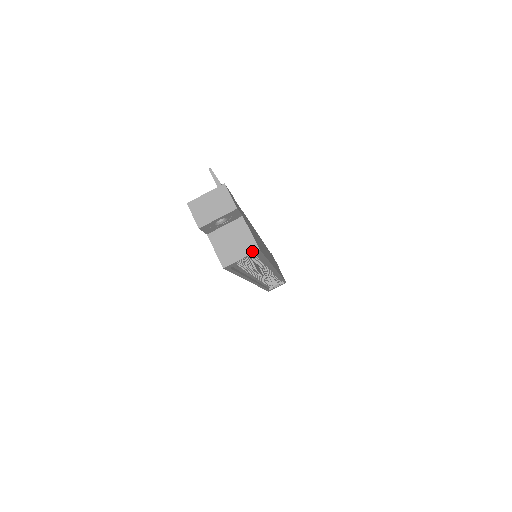
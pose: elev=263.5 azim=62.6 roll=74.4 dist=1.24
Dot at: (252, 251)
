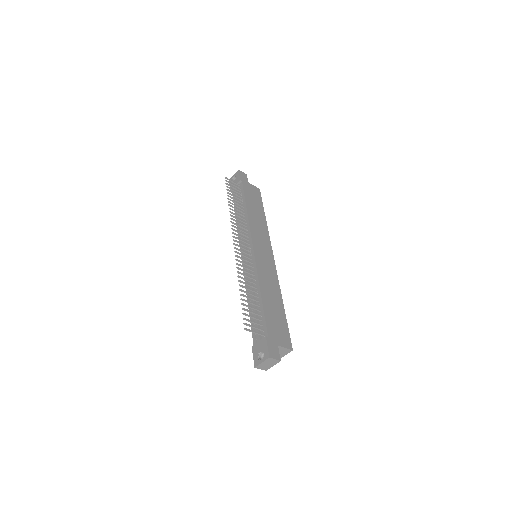
Dot at: (289, 352)
